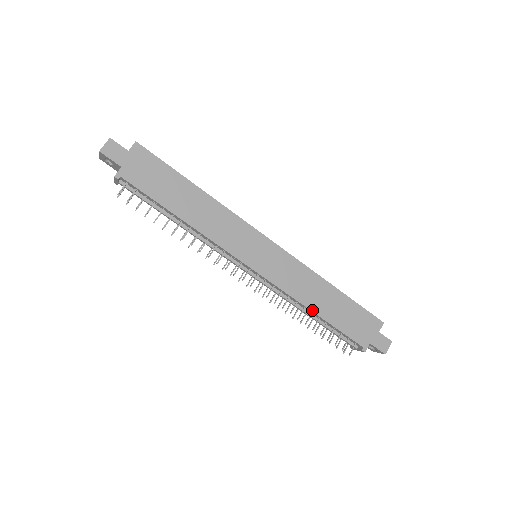
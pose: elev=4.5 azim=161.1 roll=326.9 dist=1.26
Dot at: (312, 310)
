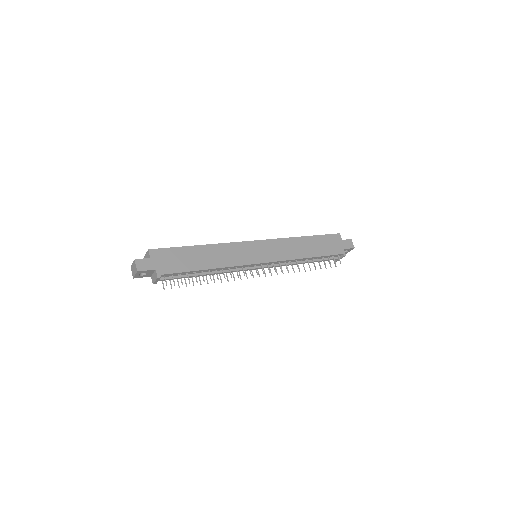
Dot at: (307, 257)
